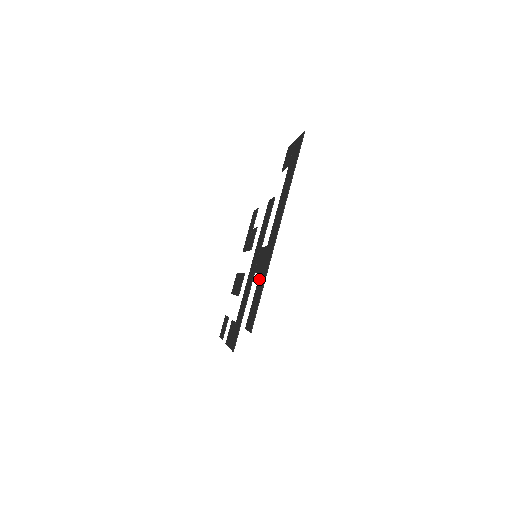
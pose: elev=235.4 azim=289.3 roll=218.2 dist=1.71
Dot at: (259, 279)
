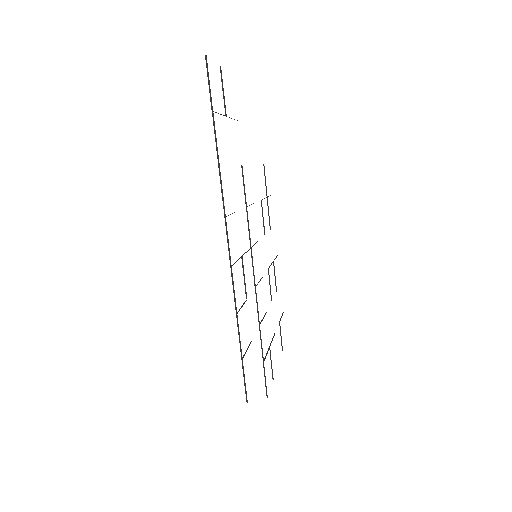
Dot at: occluded
